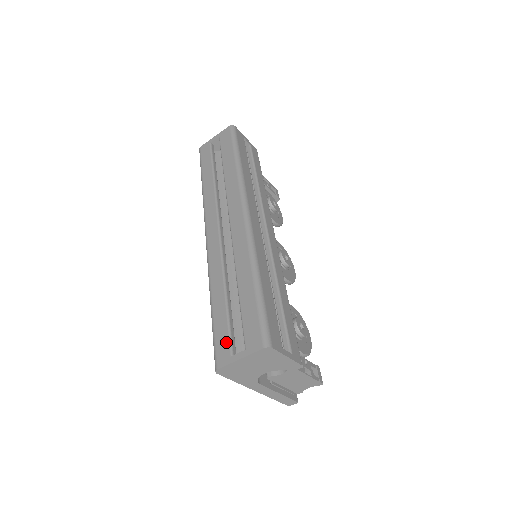
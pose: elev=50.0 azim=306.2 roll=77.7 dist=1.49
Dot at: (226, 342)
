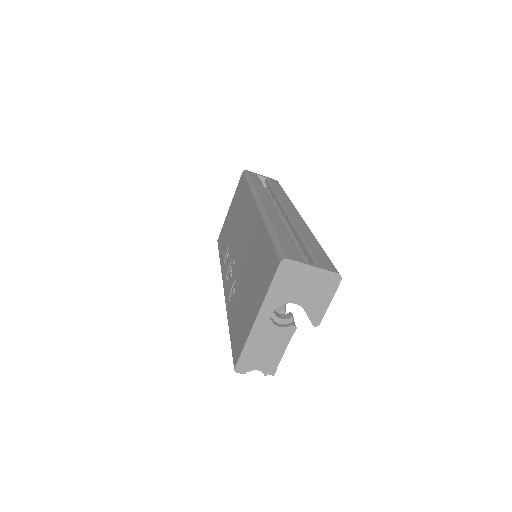
Dot at: (296, 252)
